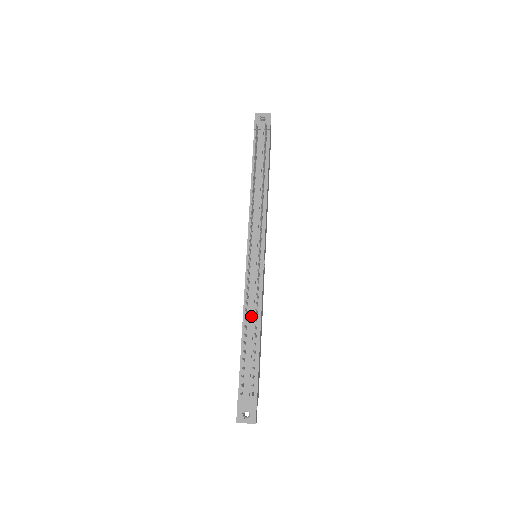
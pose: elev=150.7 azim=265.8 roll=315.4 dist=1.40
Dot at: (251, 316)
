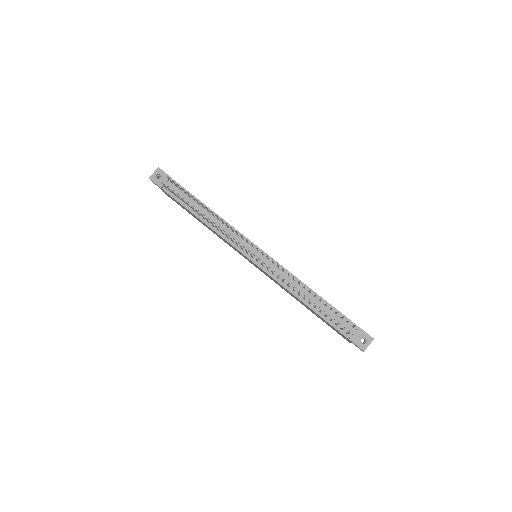
Dot at: (298, 289)
